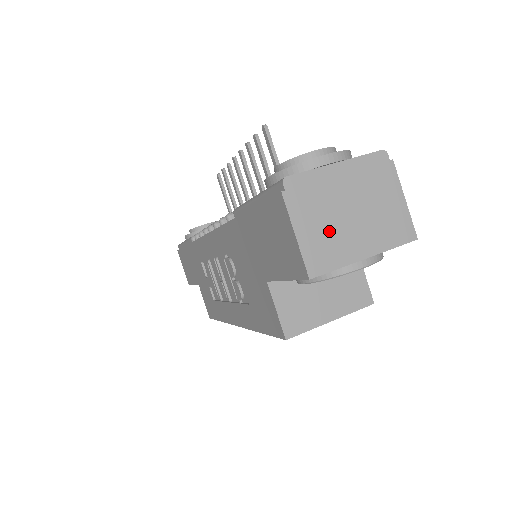
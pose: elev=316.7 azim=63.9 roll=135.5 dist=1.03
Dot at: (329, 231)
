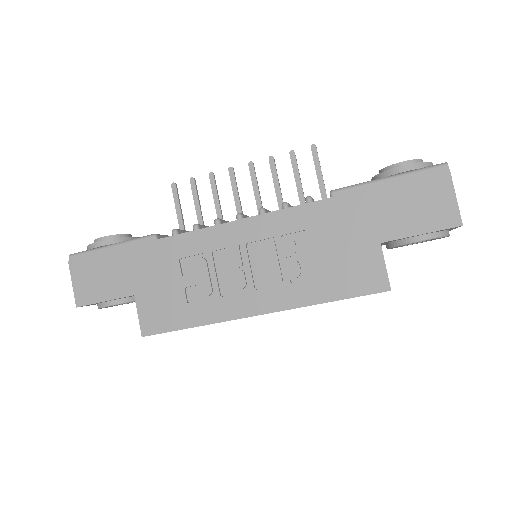
Dot at: occluded
